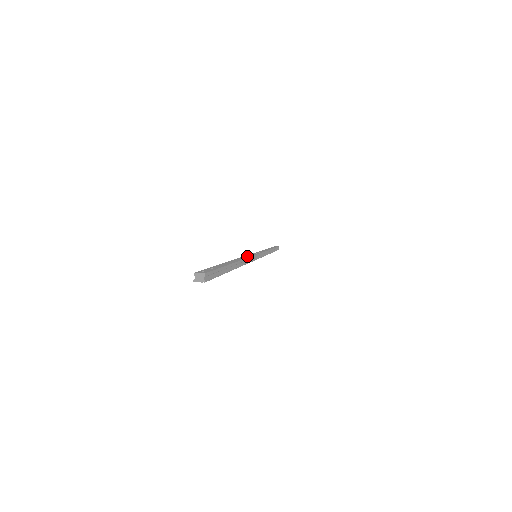
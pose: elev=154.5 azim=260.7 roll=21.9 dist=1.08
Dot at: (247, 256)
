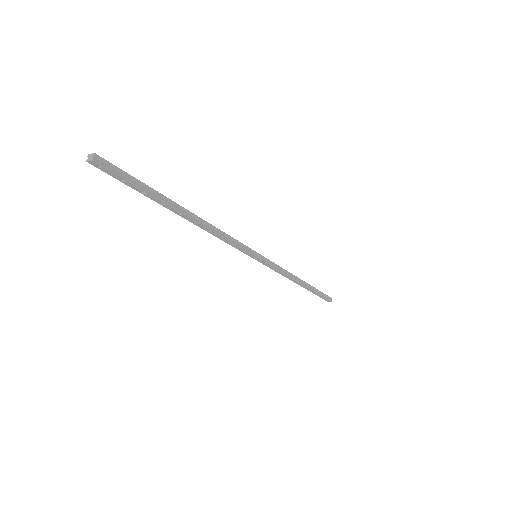
Dot at: (228, 236)
